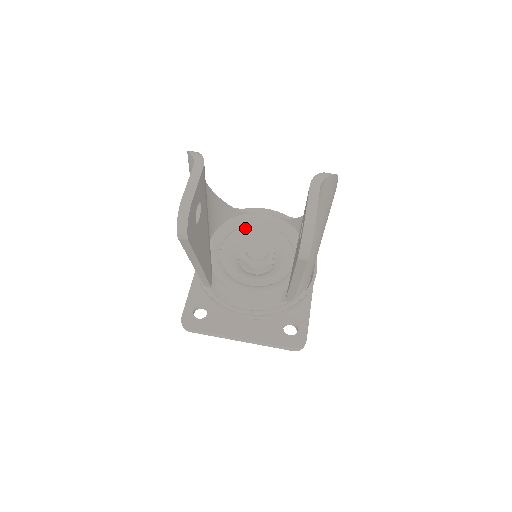
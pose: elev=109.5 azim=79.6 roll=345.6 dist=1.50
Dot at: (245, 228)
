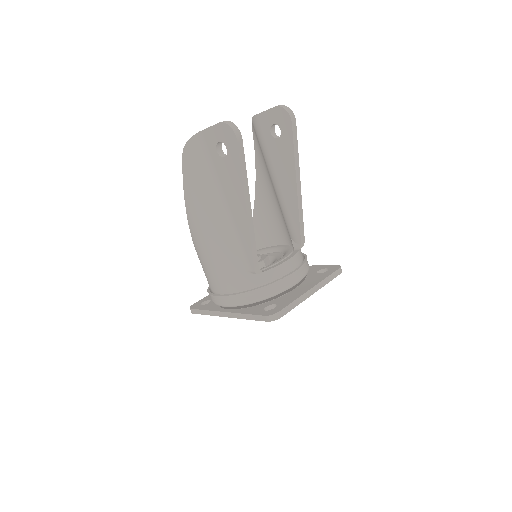
Dot at: occluded
